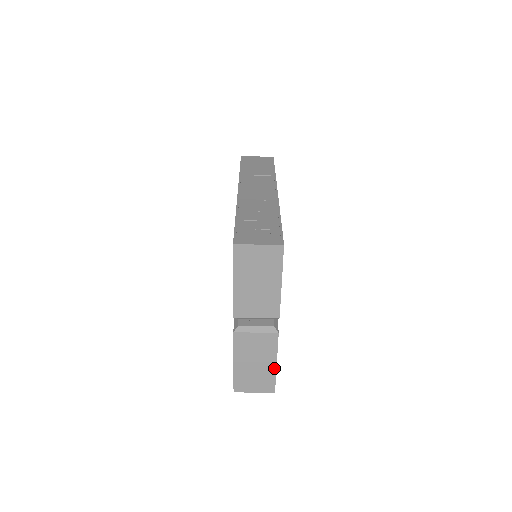
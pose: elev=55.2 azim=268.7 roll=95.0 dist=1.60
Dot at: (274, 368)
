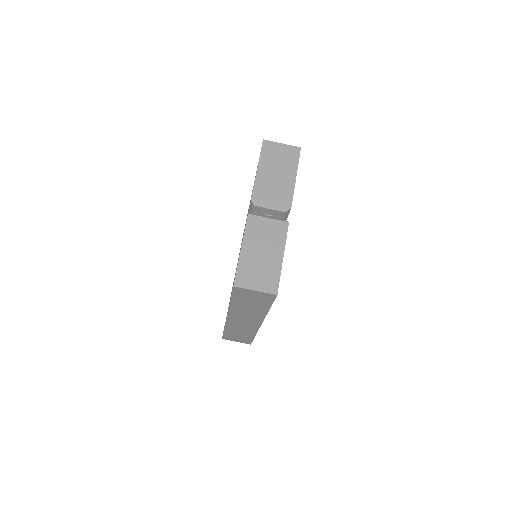
Dot at: (280, 262)
